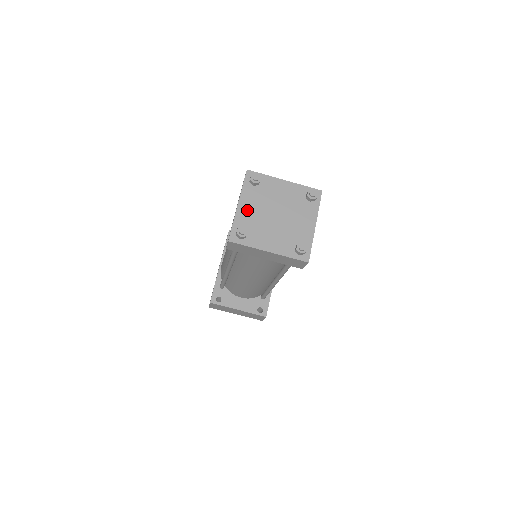
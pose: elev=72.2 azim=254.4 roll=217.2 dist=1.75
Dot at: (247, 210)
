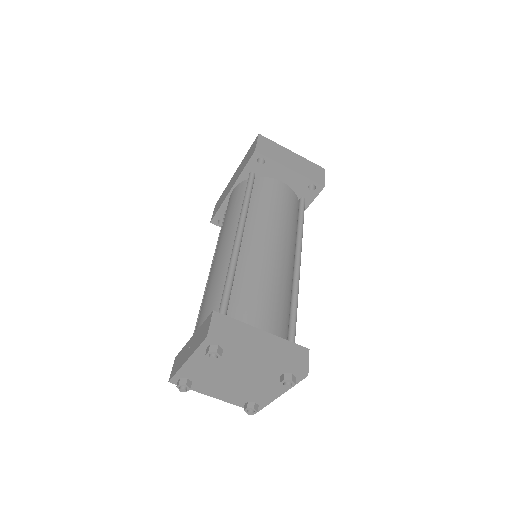
Dot at: (197, 368)
